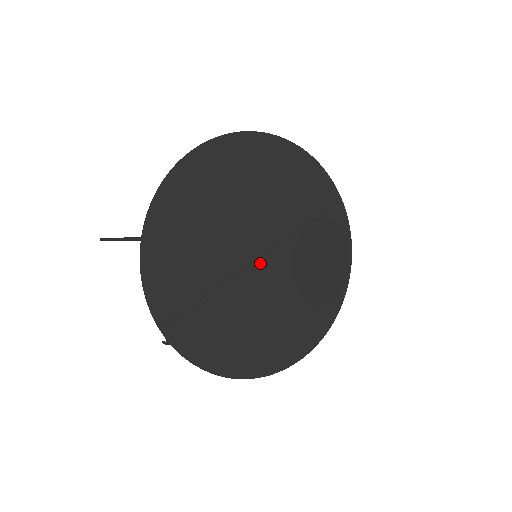
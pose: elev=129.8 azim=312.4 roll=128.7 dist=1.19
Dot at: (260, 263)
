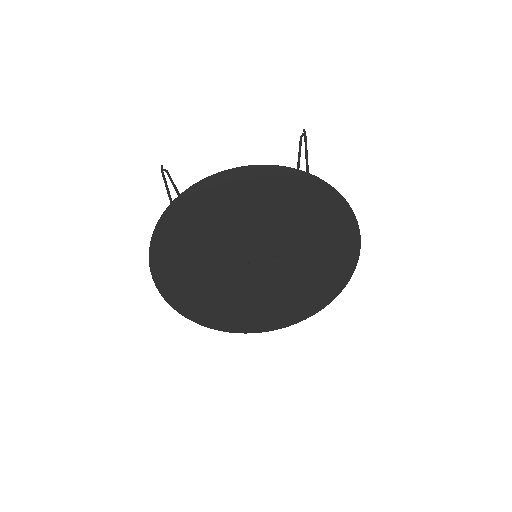
Dot at: (254, 265)
